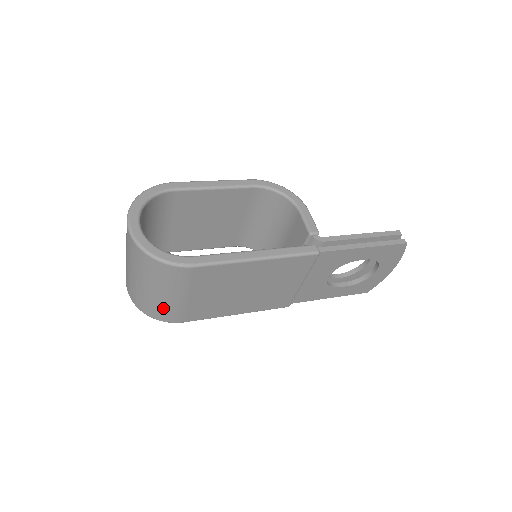
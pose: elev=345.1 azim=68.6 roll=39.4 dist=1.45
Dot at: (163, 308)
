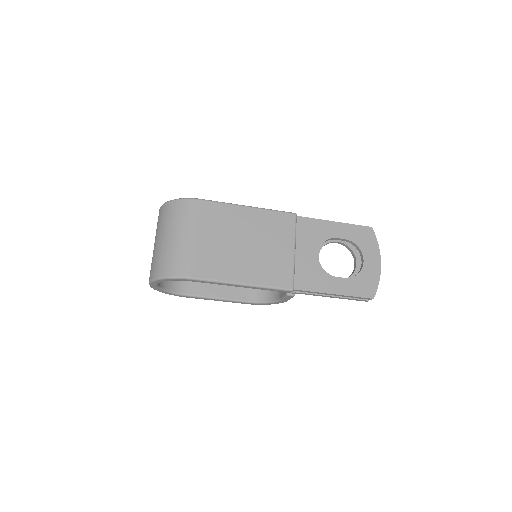
Dot at: (176, 255)
